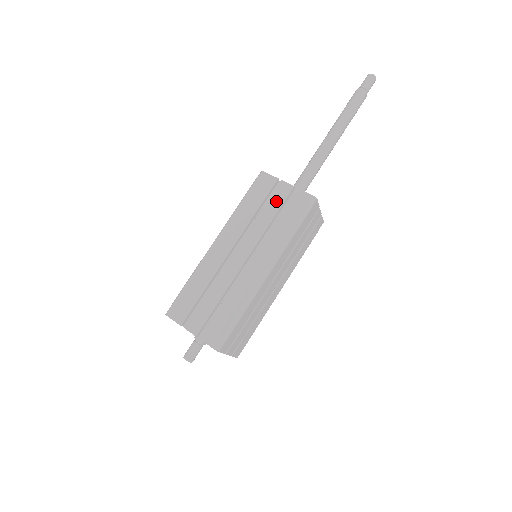
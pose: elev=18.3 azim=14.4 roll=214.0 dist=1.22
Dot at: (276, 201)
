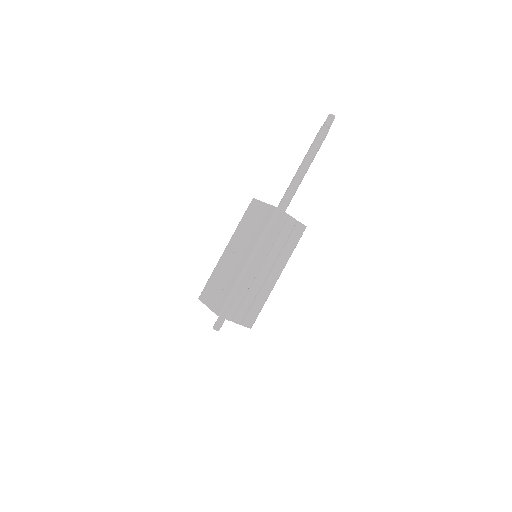
Dot at: (257, 216)
